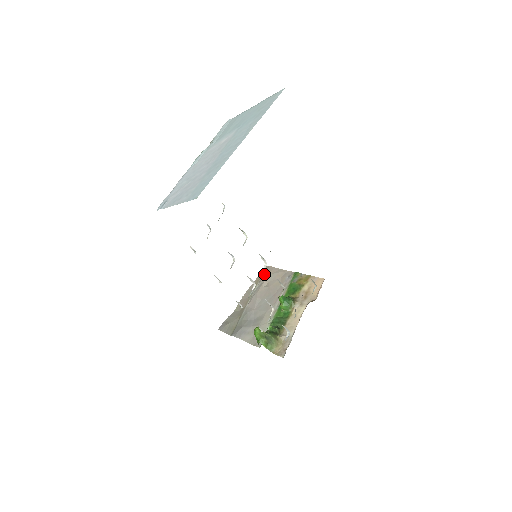
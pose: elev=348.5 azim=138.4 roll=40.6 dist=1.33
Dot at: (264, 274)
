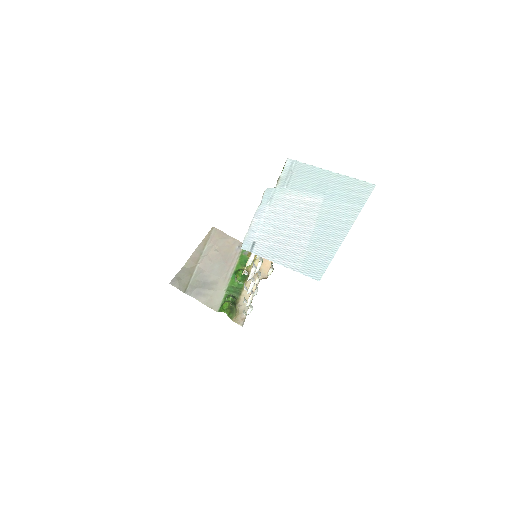
Dot at: (213, 236)
